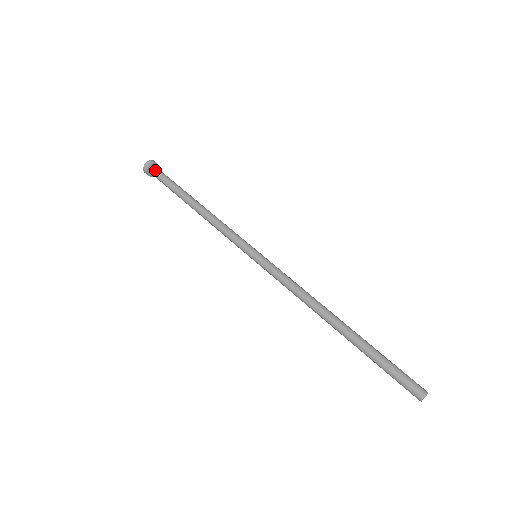
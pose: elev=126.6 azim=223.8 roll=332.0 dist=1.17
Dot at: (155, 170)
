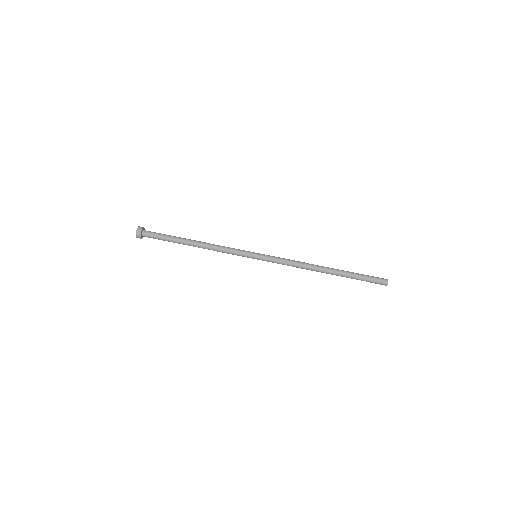
Dot at: (146, 234)
